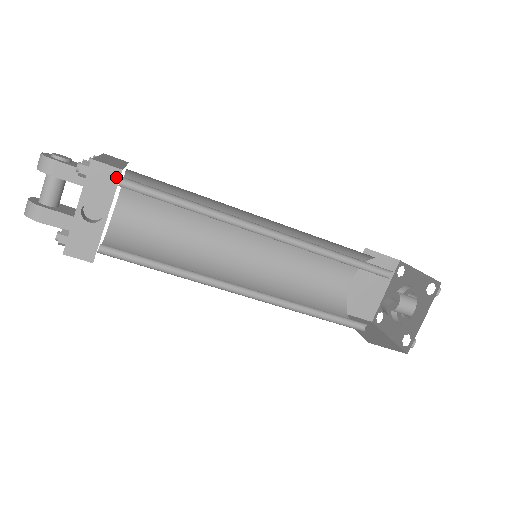
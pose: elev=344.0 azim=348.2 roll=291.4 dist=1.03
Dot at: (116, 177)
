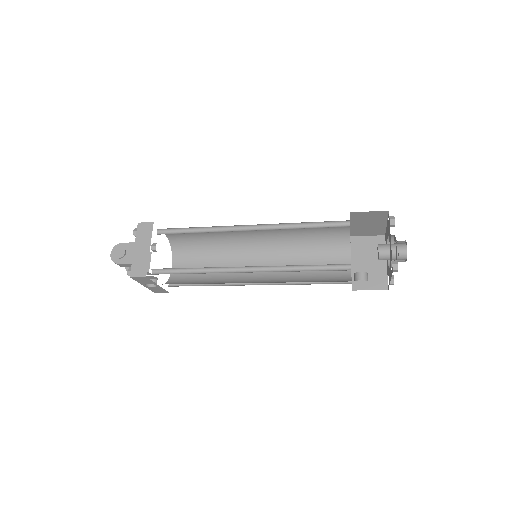
Dot at: (146, 278)
